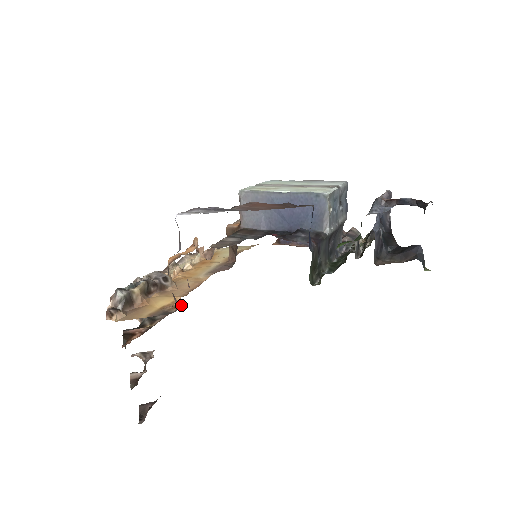
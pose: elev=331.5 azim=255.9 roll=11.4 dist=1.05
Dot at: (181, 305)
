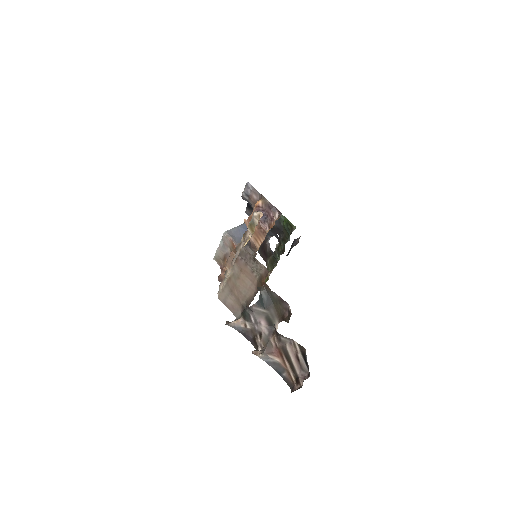
Dot at: occluded
